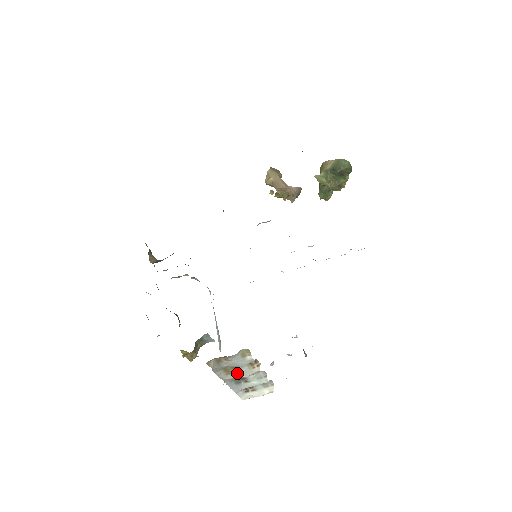
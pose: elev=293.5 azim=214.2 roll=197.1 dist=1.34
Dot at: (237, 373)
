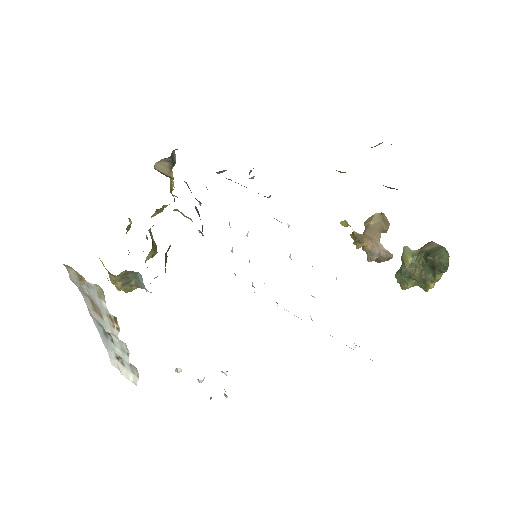
Dot at: (101, 318)
